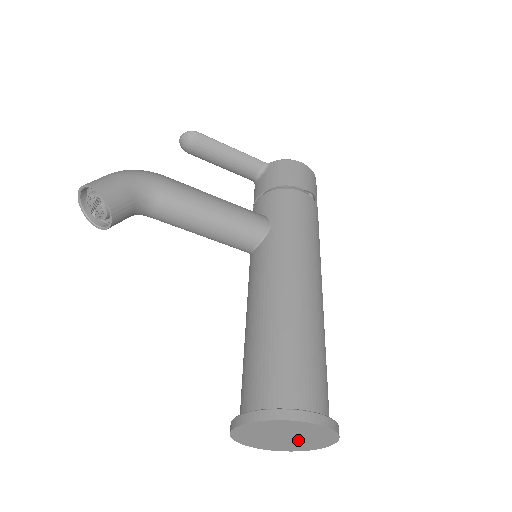
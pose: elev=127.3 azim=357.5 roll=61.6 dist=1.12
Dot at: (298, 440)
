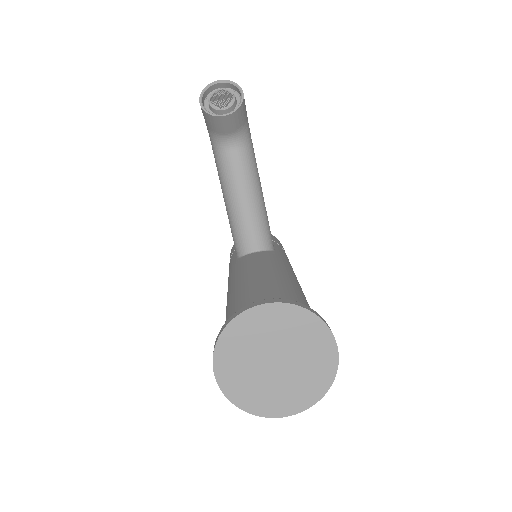
Dot at: (279, 379)
